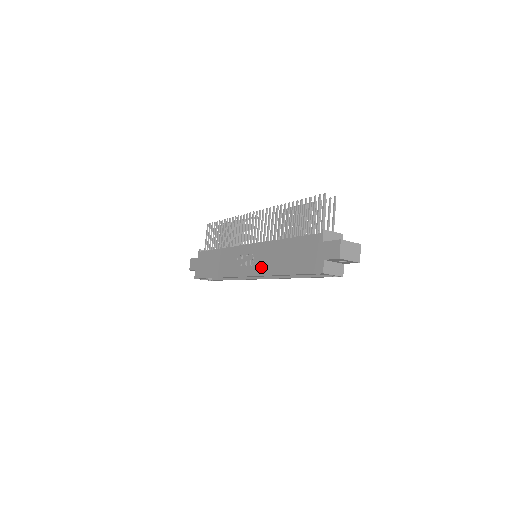
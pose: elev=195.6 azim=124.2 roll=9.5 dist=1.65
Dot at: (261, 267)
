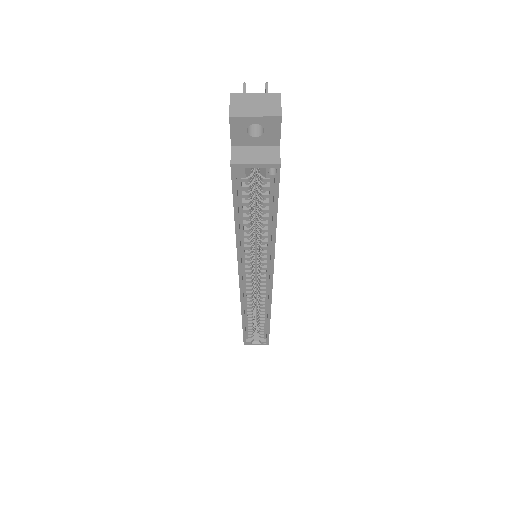
Dot at: occluded
